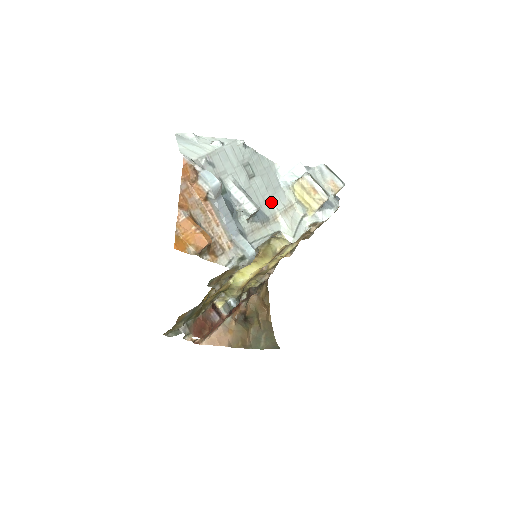
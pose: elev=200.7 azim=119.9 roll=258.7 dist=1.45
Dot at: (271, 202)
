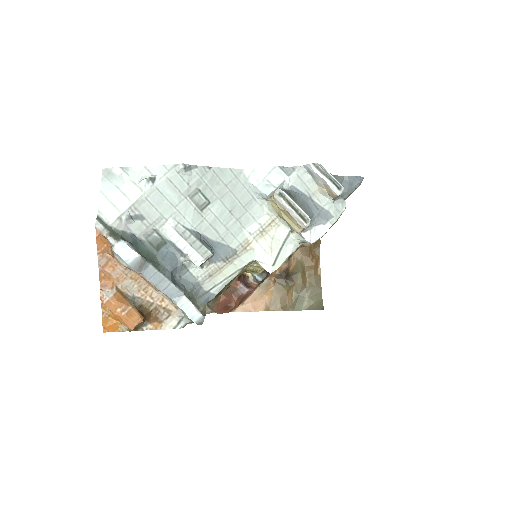
Dot at: (239, 227)
